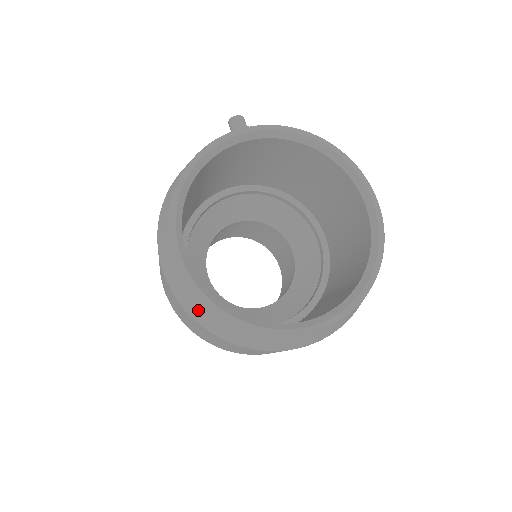
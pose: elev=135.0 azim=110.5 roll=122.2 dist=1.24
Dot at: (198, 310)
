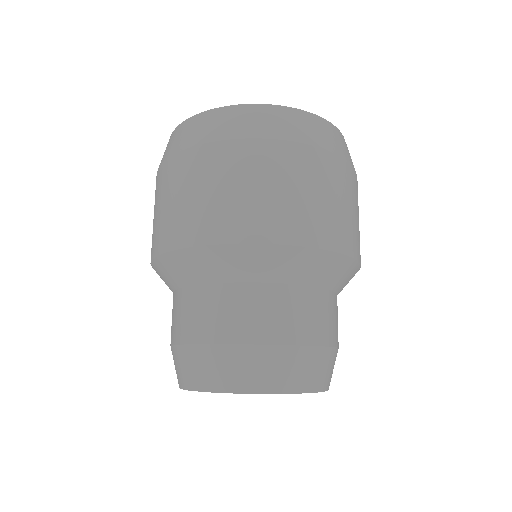
Dot at: occluded
